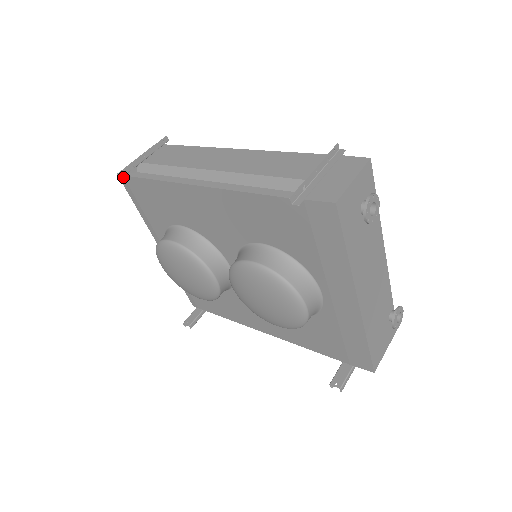
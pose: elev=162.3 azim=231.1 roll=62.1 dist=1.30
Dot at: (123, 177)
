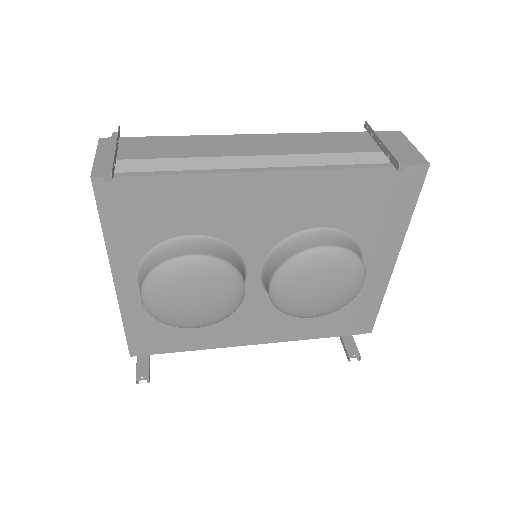
Dot at: (104, 180)
